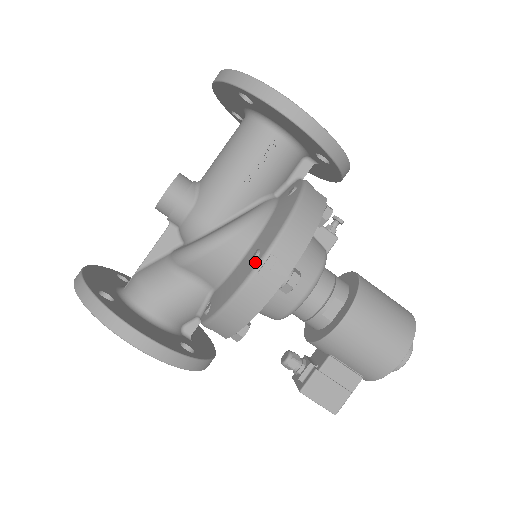
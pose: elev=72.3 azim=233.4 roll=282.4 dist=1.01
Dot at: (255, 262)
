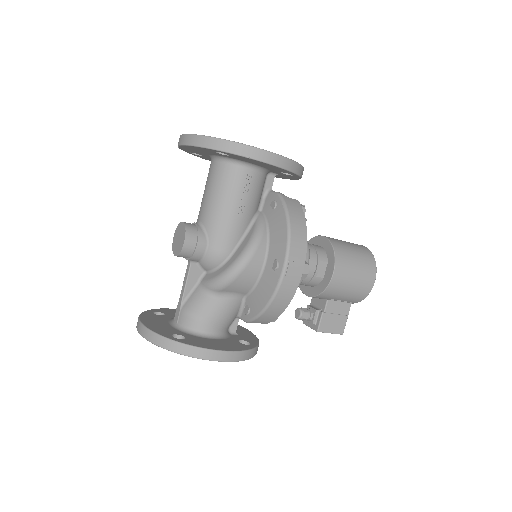
Dot at: (279, 270)
